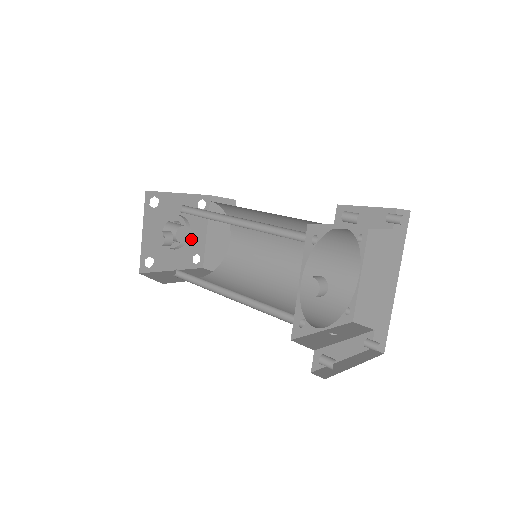
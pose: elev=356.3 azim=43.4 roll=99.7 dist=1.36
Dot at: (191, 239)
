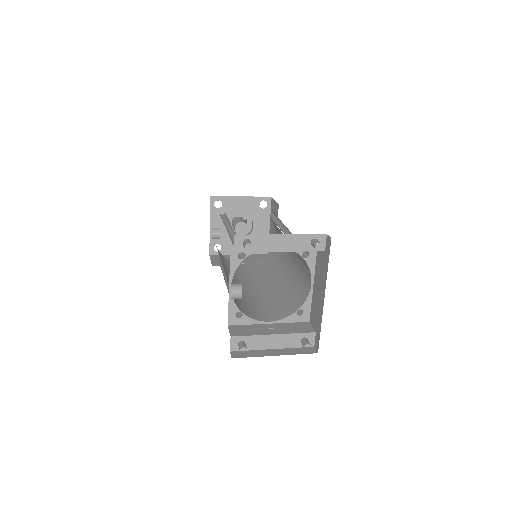
Dot at: (255, 231)
